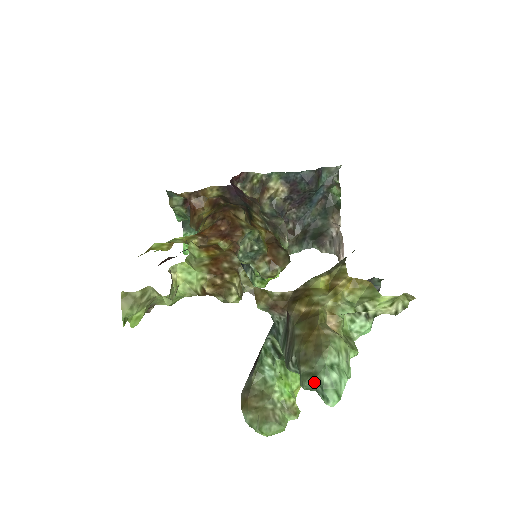
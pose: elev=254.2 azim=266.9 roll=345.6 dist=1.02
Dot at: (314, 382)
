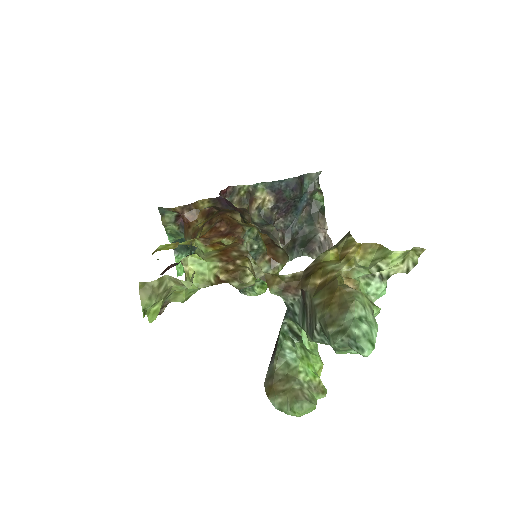
Dot at: (345, 337)
